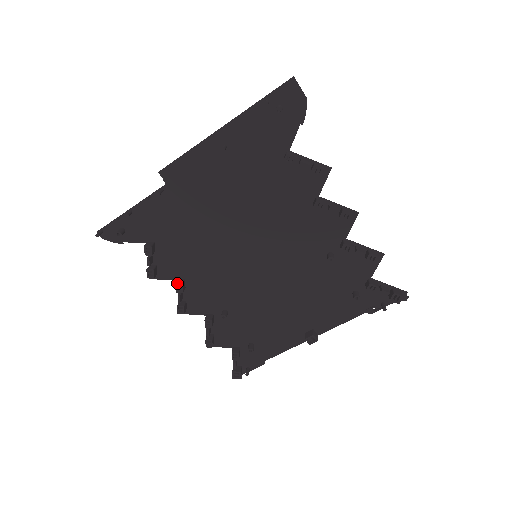
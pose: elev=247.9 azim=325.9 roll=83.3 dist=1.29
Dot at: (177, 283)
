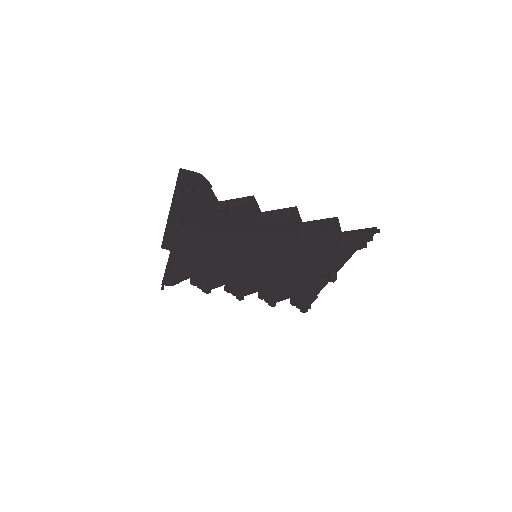
Dot at: (225, 289)
